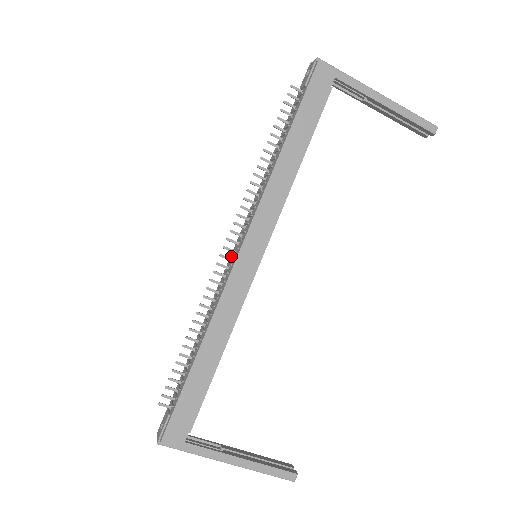
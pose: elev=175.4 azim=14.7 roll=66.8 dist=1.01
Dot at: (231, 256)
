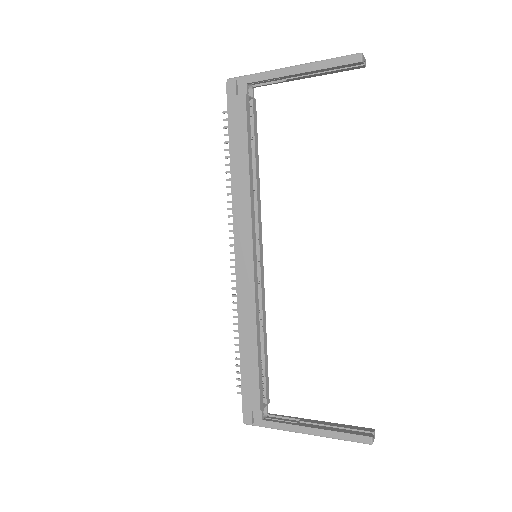
Dot at: occluded
